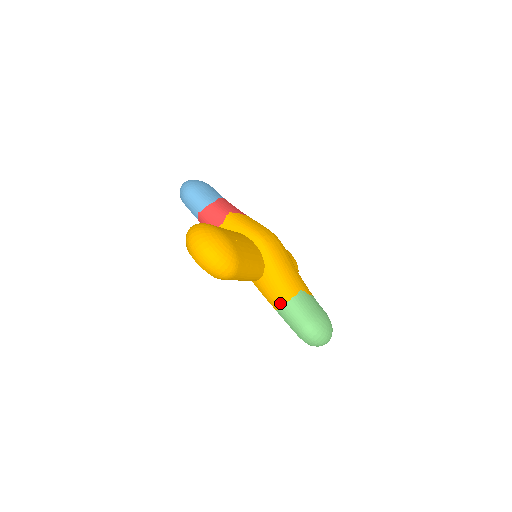
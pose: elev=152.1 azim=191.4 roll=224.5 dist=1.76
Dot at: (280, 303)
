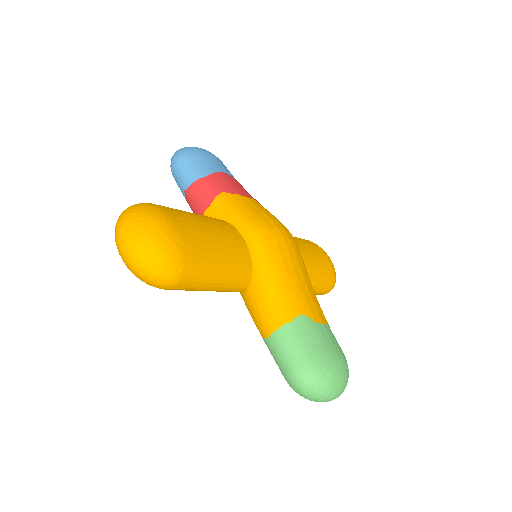
Dot at: (266, 330)
